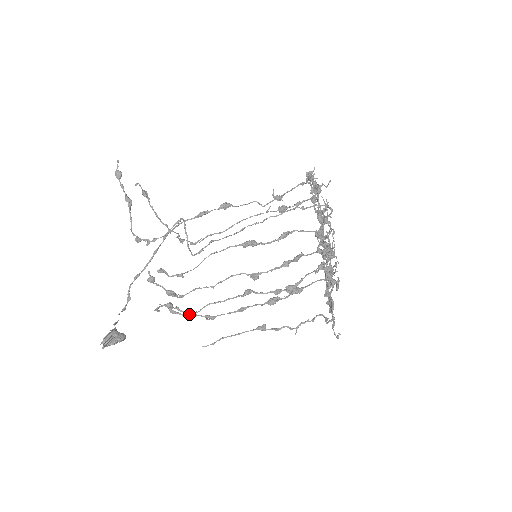
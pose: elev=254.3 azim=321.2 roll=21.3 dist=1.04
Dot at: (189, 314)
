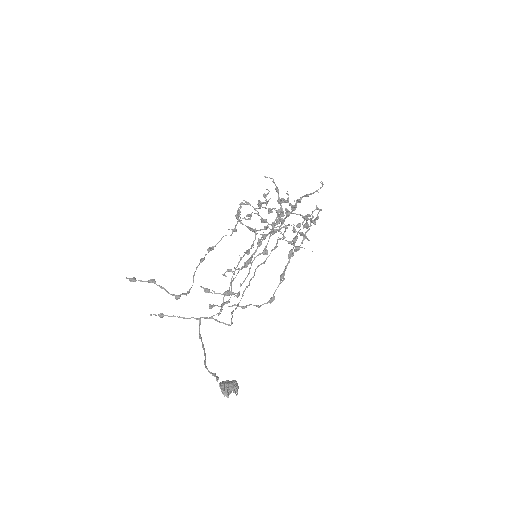
Dot at: (256, 306)
